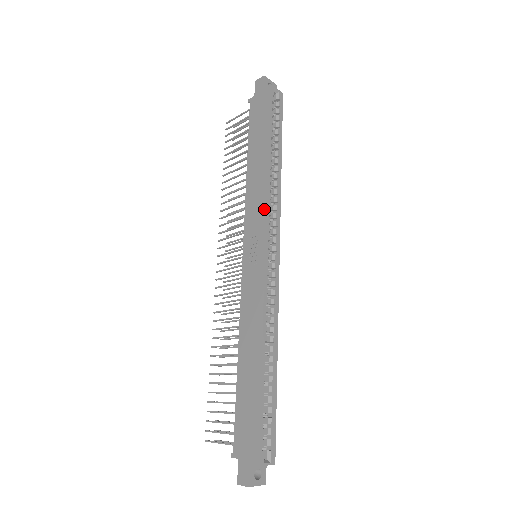
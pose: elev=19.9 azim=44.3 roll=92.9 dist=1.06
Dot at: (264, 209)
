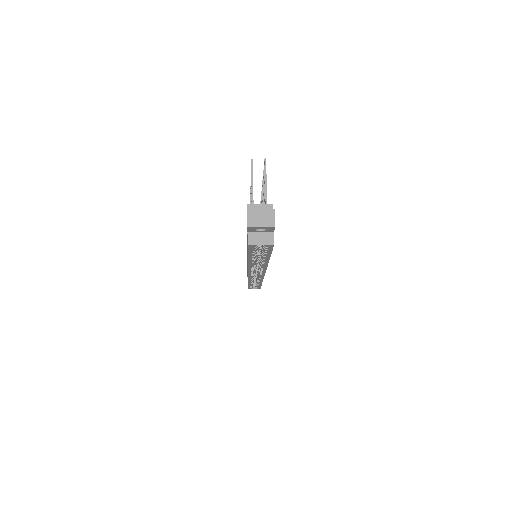
Dot at: occluded
